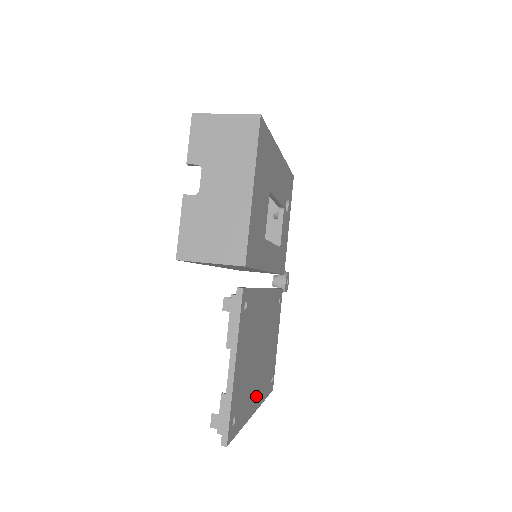
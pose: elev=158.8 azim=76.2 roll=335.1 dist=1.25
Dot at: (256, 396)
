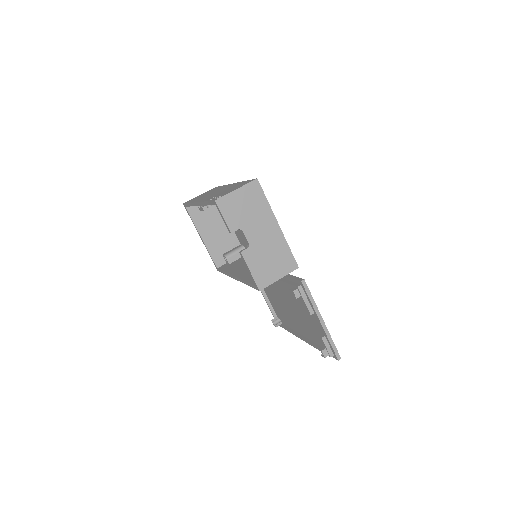
Dot at: occluded
